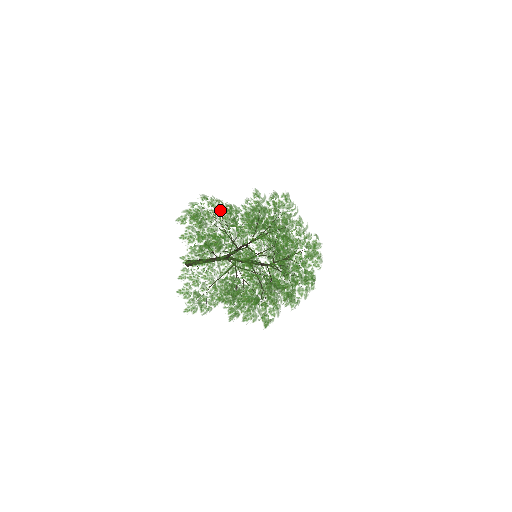
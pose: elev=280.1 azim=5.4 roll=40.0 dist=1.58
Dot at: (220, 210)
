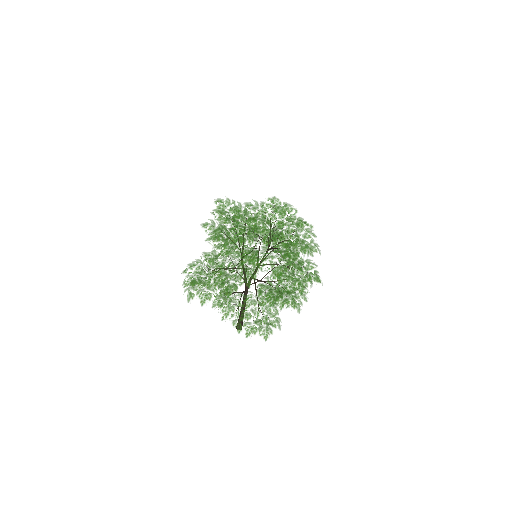
Dot at: (202, 263)
